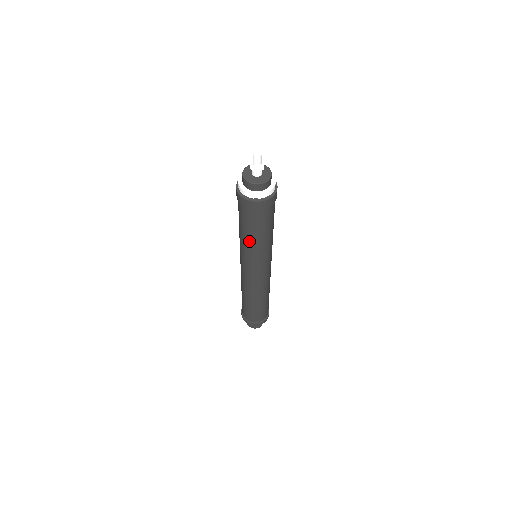
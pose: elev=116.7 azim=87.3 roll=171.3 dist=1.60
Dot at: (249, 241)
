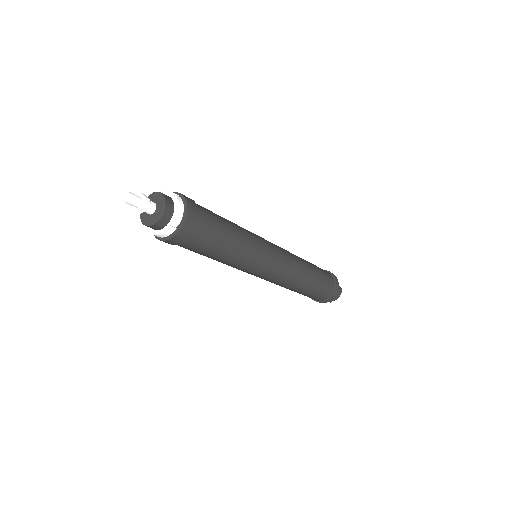
Dot at: (228, 257)
